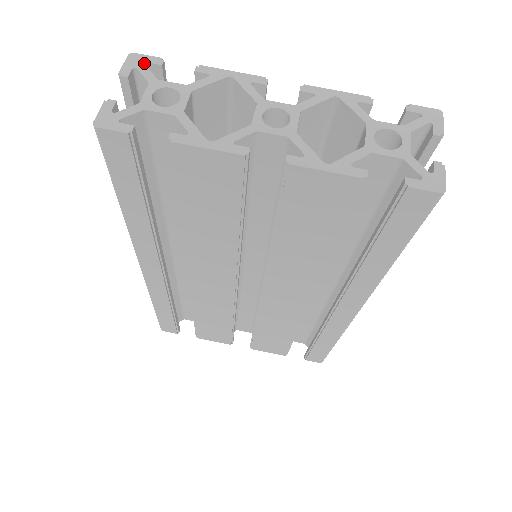
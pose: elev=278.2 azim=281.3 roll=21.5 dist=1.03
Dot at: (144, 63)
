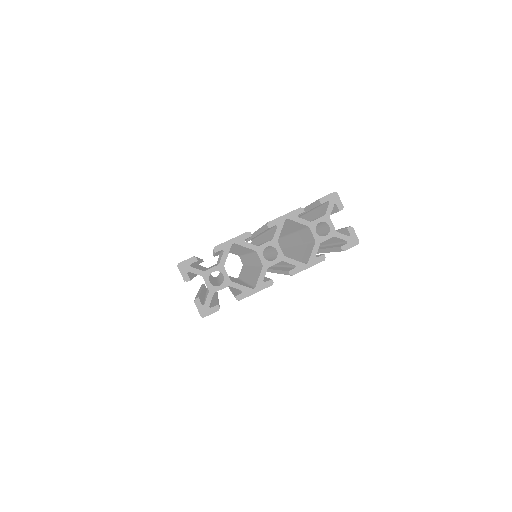
Dot at: (189, 266)
